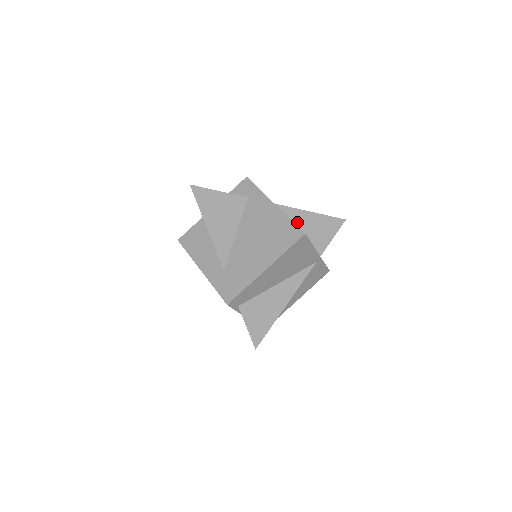
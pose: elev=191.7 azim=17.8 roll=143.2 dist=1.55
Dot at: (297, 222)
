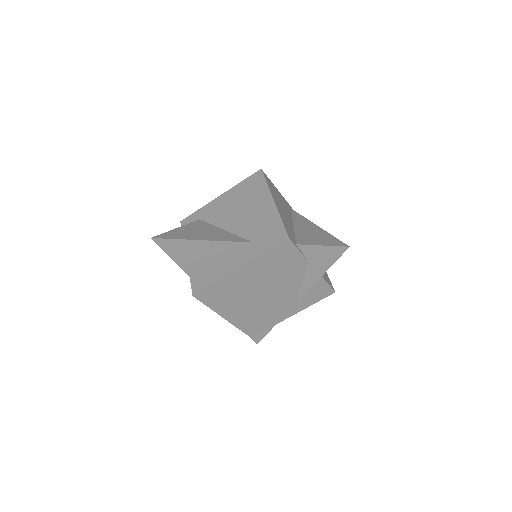
Dot at: occluded
